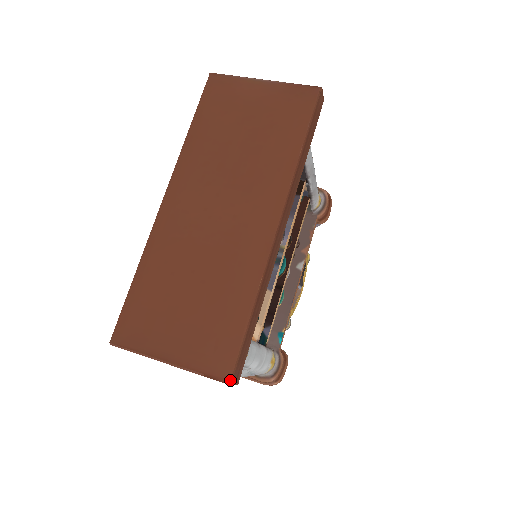
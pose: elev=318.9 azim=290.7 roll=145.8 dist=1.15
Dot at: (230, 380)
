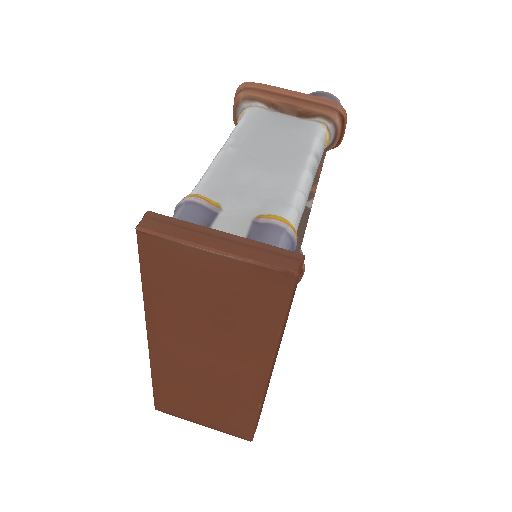
Dot at: (250, 441)
